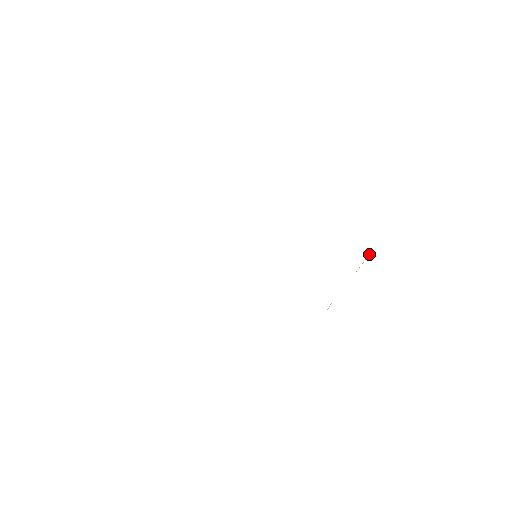
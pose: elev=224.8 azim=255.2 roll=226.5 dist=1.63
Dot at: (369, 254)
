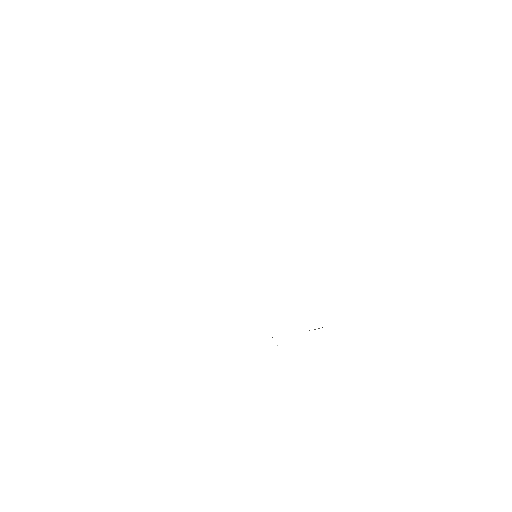
Dot at: occluded
